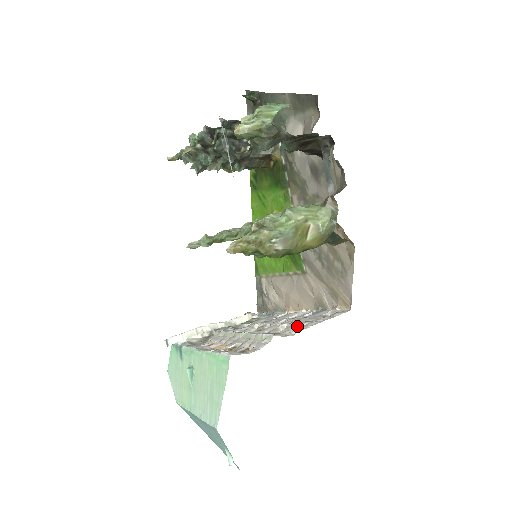
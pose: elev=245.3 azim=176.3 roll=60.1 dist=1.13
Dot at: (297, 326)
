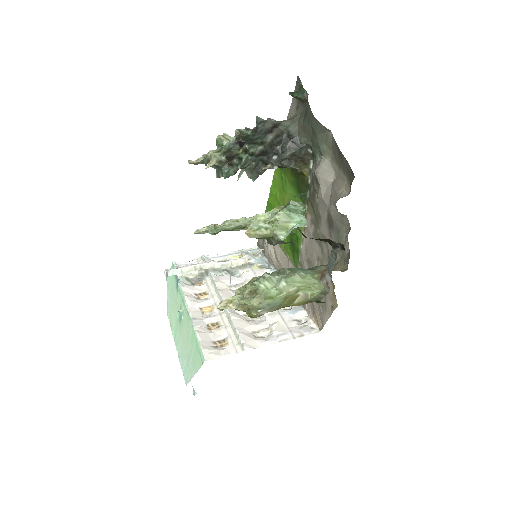
Dot at: (271, 329)
